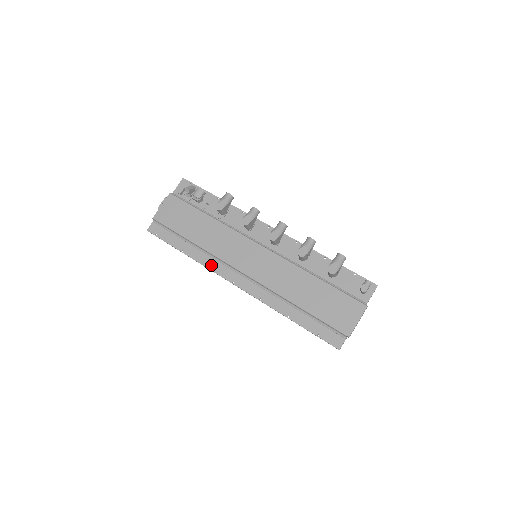
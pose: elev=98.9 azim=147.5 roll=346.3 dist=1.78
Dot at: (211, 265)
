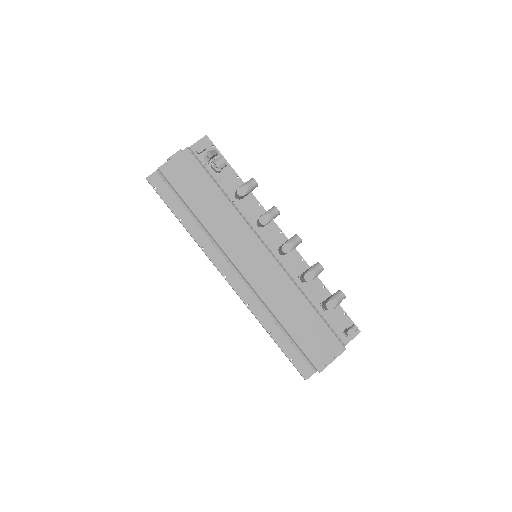
Dot at: (208, 249)
